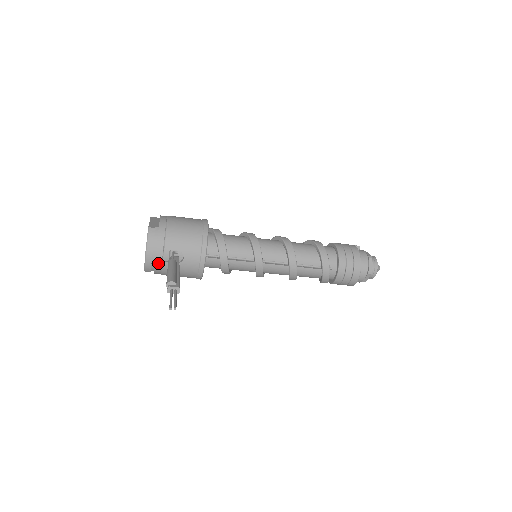
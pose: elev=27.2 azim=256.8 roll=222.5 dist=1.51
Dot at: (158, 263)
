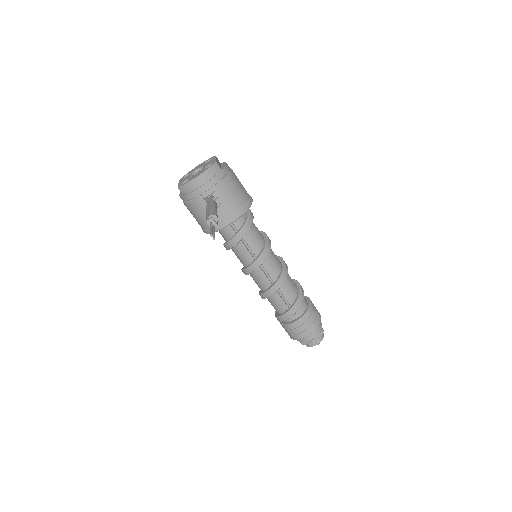
Dot at: (197, 192)
